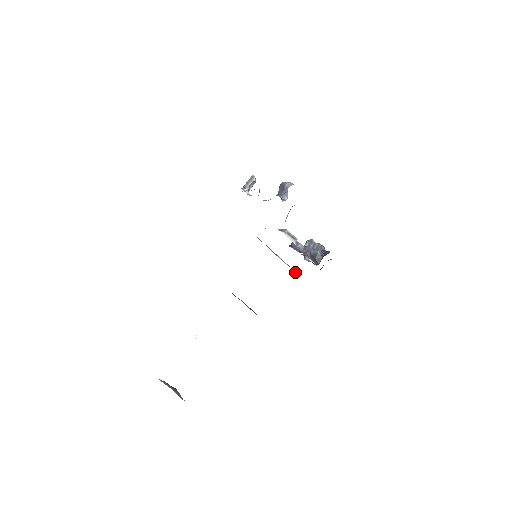
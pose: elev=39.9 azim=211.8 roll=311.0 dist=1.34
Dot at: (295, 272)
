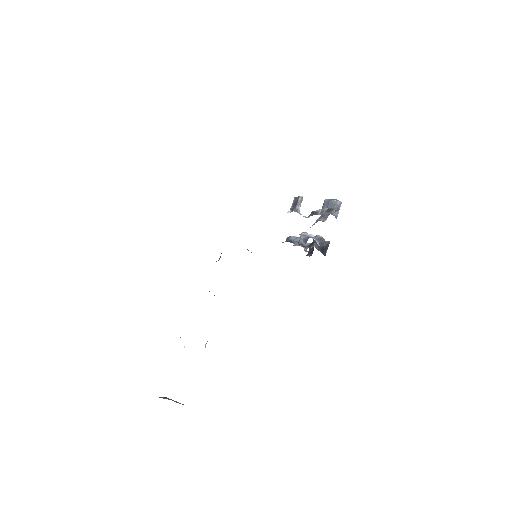
Dot at: (251, 252)
